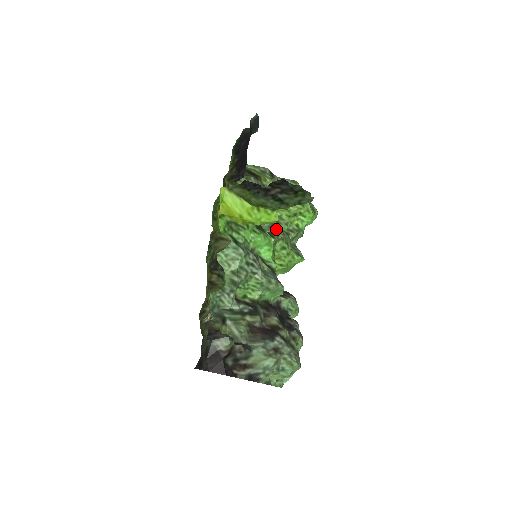
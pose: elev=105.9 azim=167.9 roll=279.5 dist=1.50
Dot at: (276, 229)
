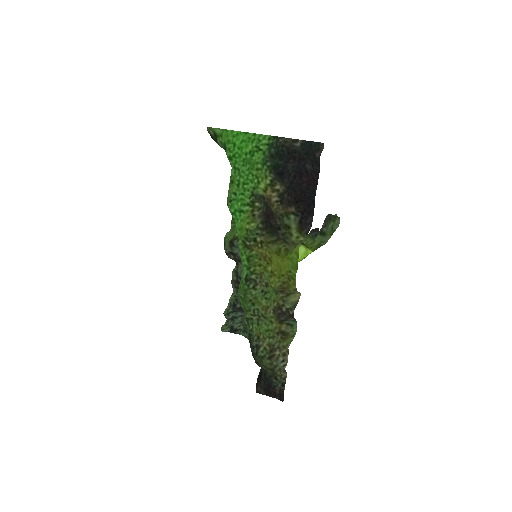
Dot at: occluded
